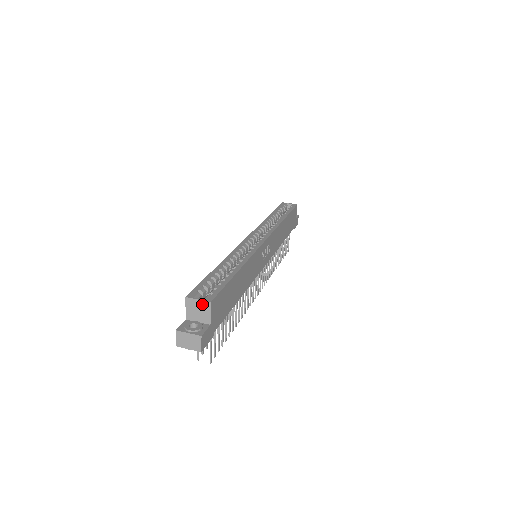
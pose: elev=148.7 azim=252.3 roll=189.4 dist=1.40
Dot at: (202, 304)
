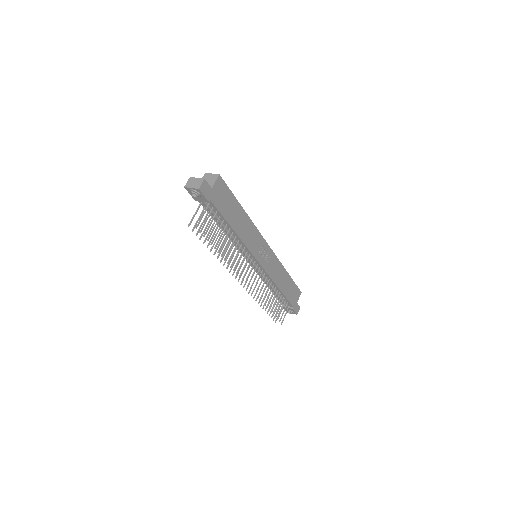
Dot at: (213, 176)
